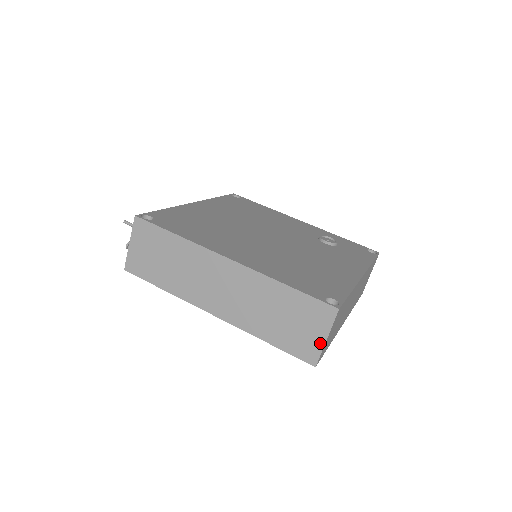
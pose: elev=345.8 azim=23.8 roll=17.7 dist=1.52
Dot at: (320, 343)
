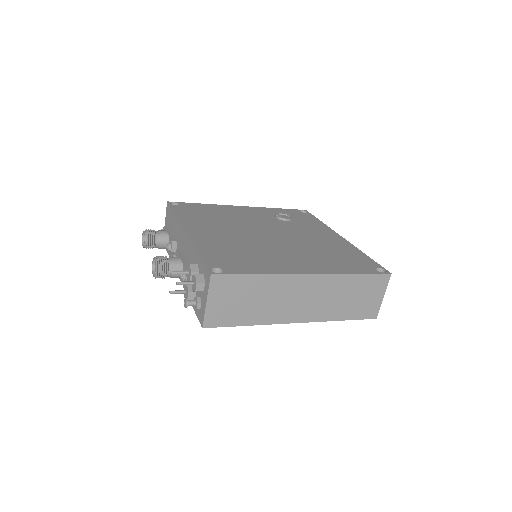
Dot at: (380, 302)
